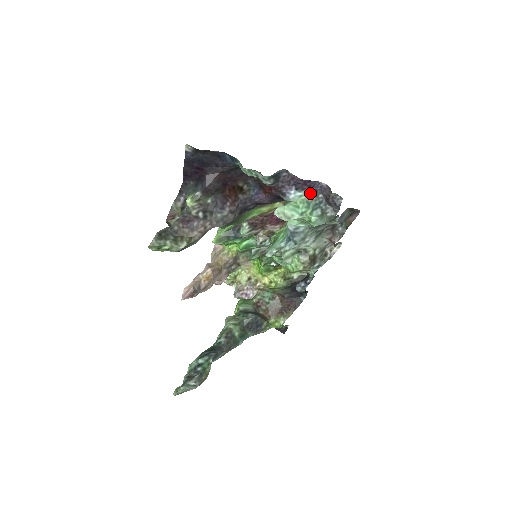
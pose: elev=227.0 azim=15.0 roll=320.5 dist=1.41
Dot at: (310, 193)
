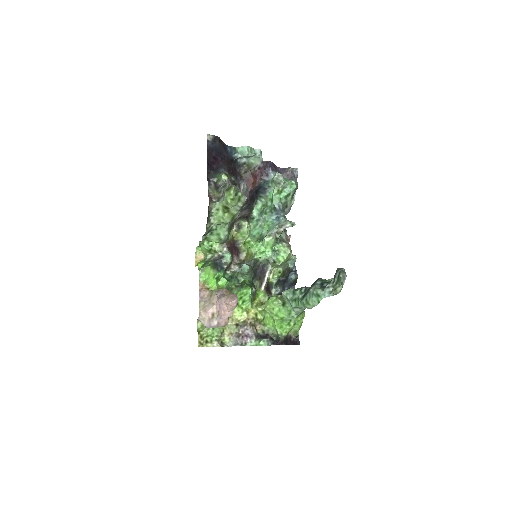
Dot at: occluded
